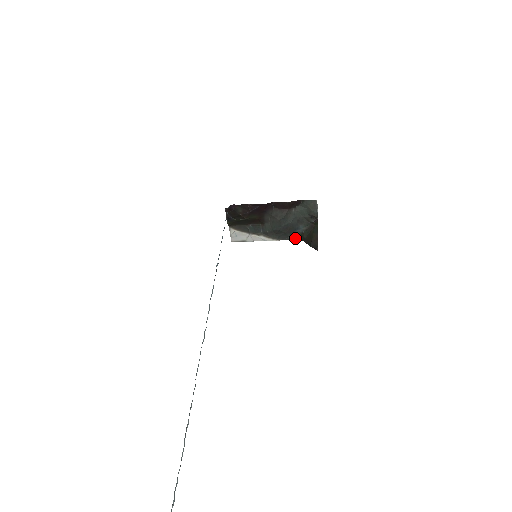
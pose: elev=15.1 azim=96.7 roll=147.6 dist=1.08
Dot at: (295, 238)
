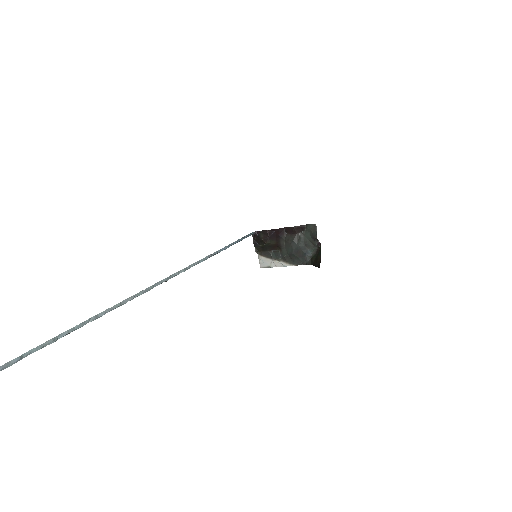
Dot at: (307, 263)
